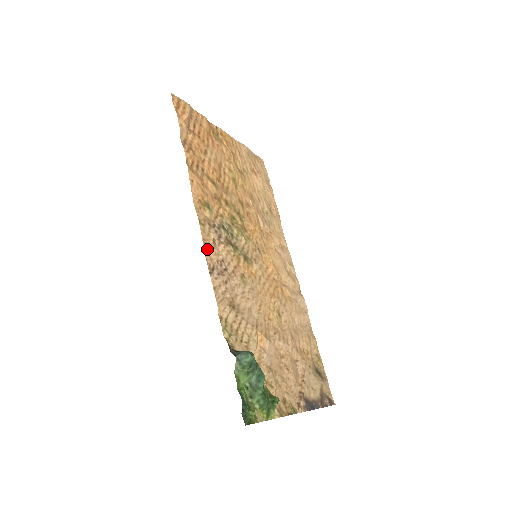
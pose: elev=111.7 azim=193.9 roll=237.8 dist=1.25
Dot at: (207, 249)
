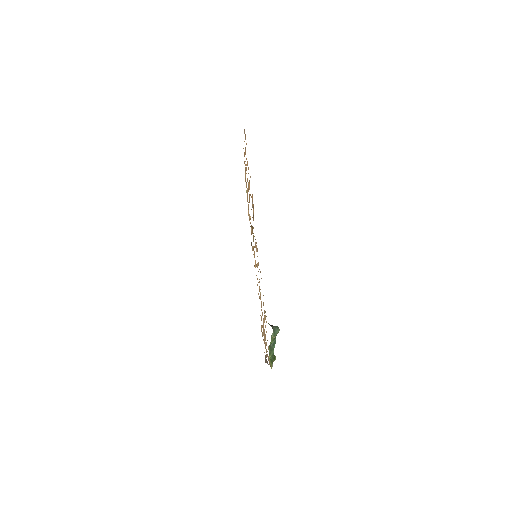
Dot at: occluded
